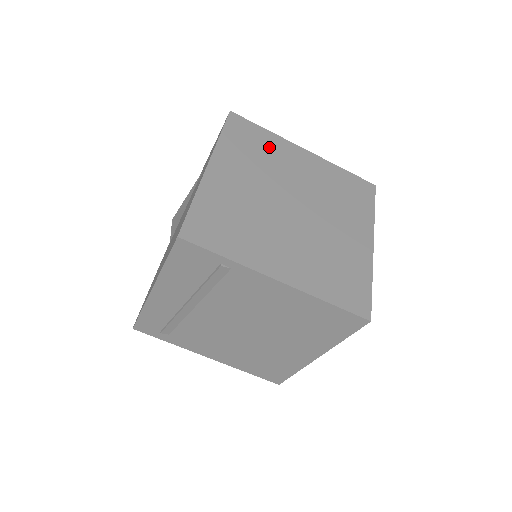
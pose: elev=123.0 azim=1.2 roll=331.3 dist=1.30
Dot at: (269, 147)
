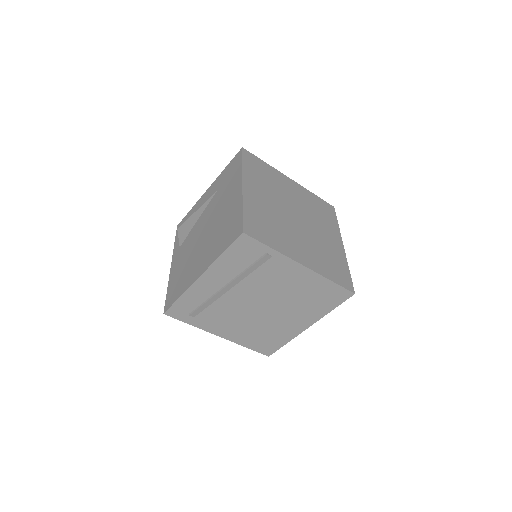
Dot at: (271, 175)
